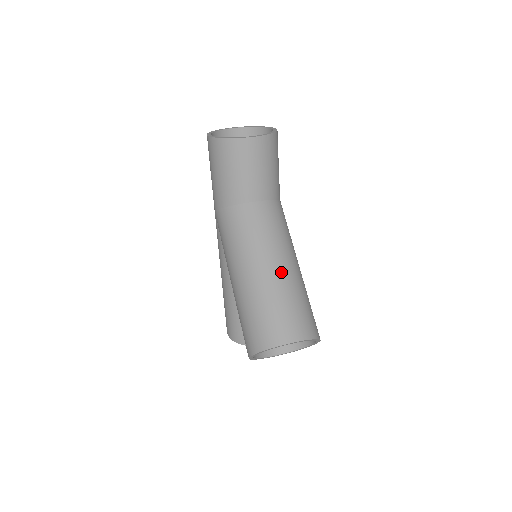
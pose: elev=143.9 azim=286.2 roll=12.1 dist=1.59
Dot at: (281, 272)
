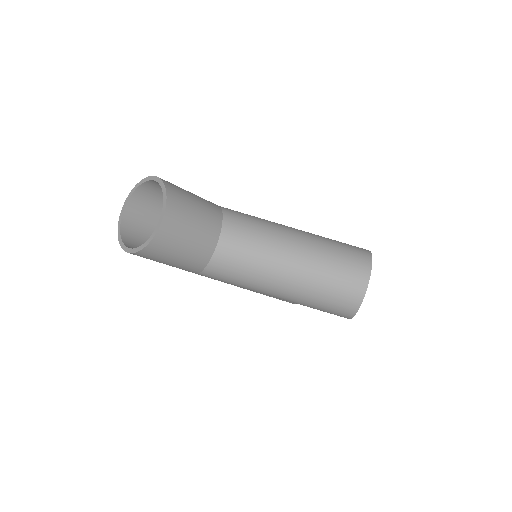
Dot at: (301, 256)
